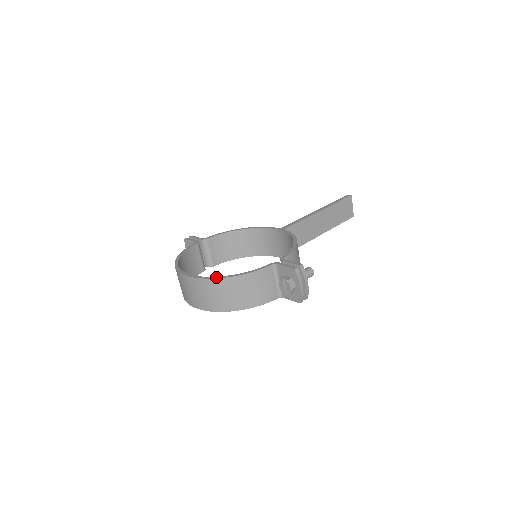
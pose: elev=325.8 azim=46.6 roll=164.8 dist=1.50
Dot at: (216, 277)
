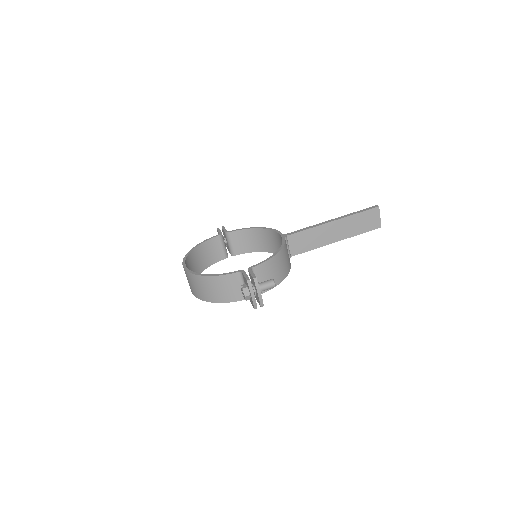
Dot at: (196, 273)
